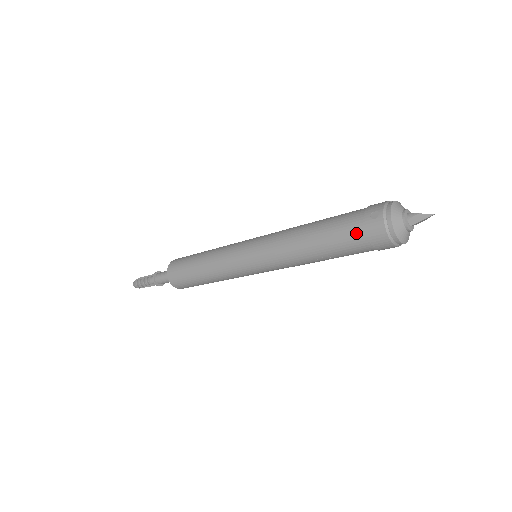
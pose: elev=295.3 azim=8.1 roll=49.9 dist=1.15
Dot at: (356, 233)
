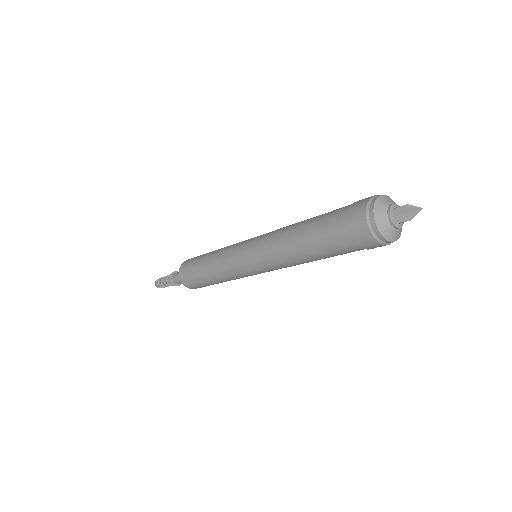
Dot at: (342, 210)
